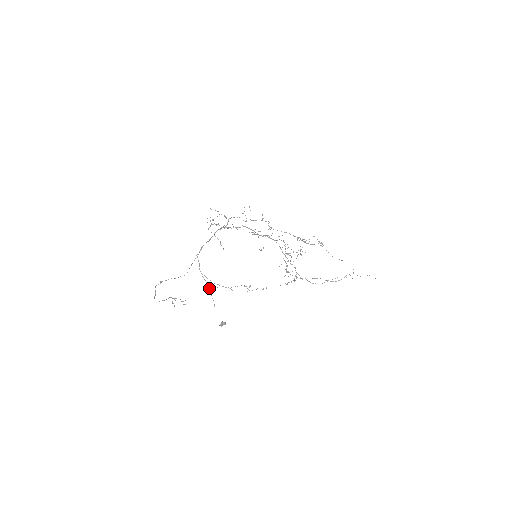
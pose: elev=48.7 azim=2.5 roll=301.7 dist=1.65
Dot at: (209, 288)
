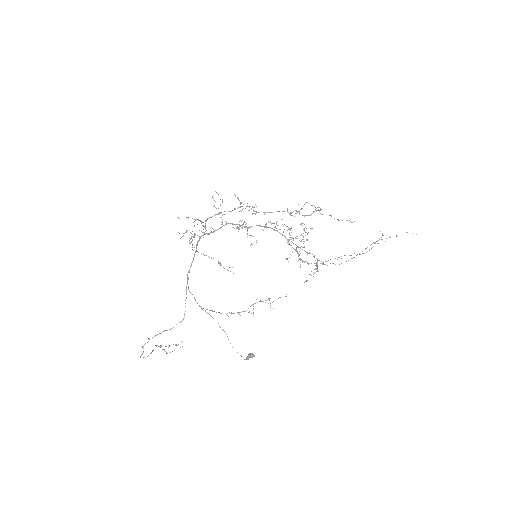
Dot at: occluded
